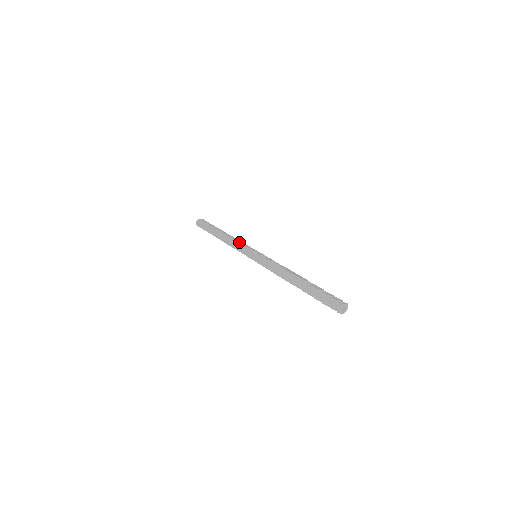
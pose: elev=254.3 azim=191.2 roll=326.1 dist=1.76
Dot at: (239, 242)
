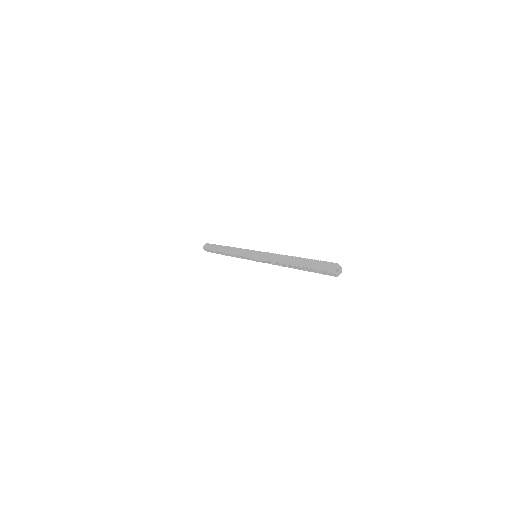
Dot at: occluded
